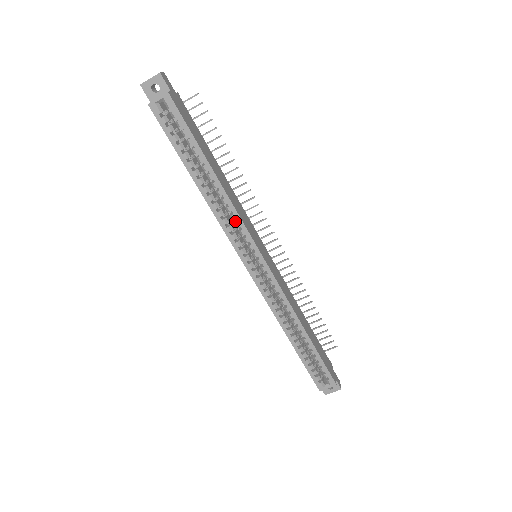
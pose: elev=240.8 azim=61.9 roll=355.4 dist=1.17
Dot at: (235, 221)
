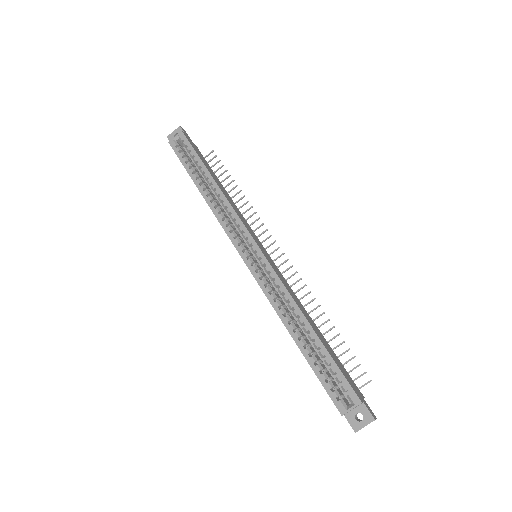
Dot at: (231, 217)
